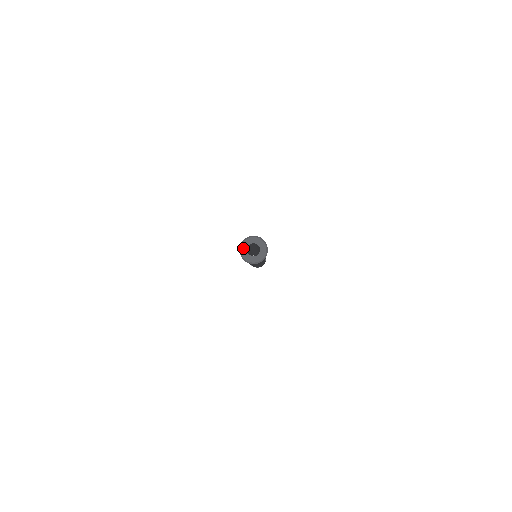
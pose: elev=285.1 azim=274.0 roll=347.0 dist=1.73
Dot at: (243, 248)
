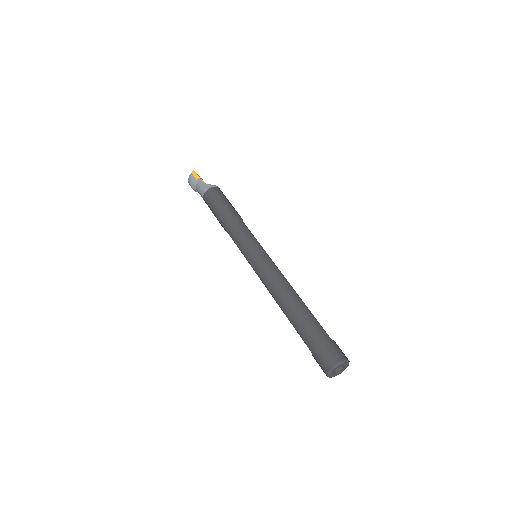
Dot at: (331, 376)
